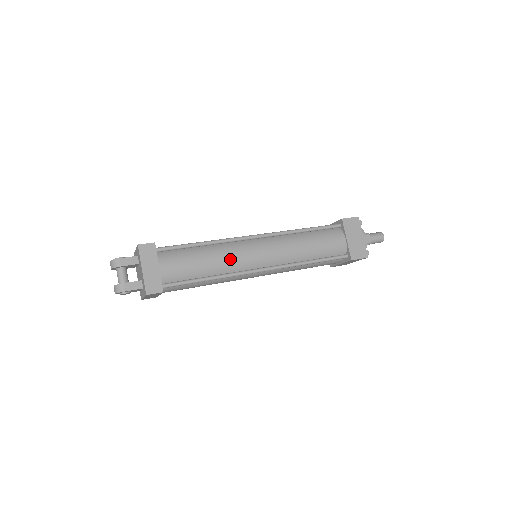
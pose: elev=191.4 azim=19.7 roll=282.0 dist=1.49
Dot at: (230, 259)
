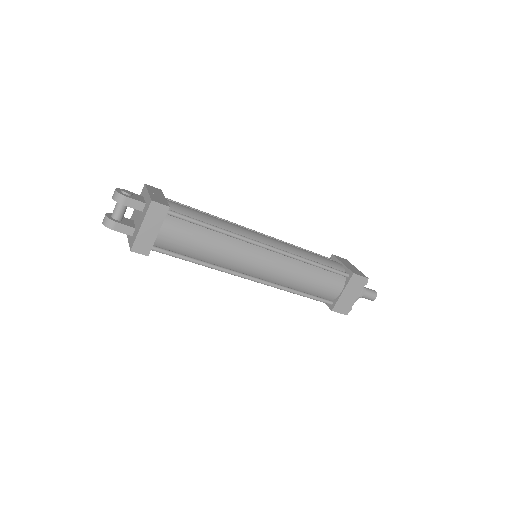
Dot at: (230, 257)
